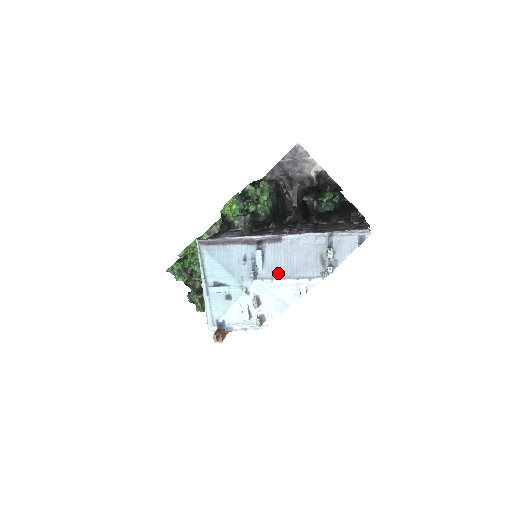
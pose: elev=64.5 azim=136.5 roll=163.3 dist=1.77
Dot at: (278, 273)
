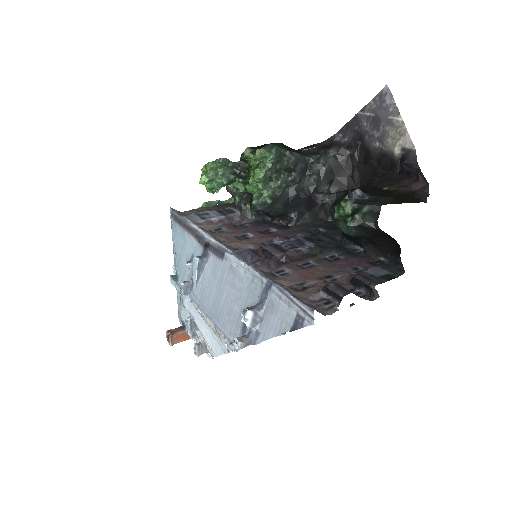
Dot at: (205, 303)
